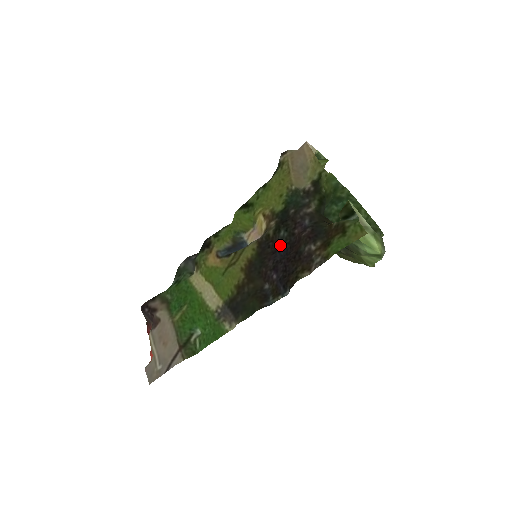
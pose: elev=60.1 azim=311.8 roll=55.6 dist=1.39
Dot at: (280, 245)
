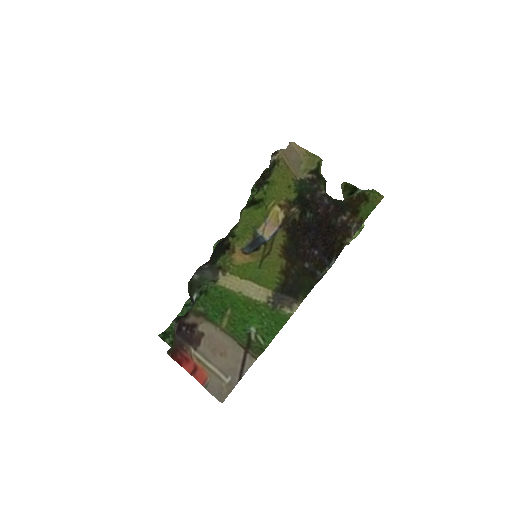
Dot at: (308, 226)
